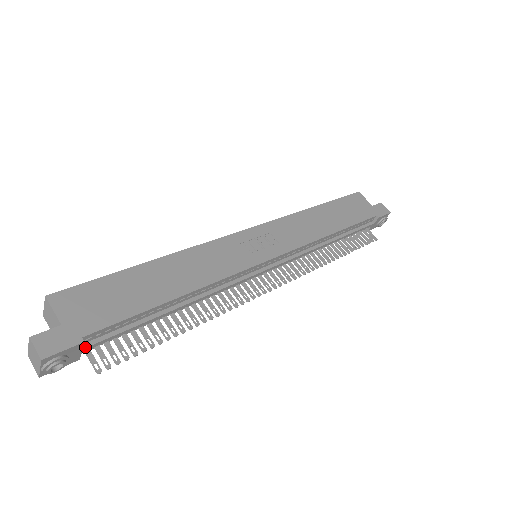
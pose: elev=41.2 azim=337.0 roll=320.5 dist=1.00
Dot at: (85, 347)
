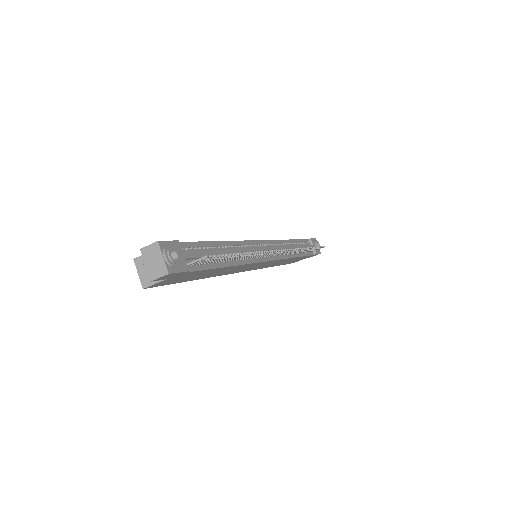
Dot at: (184, 253)
